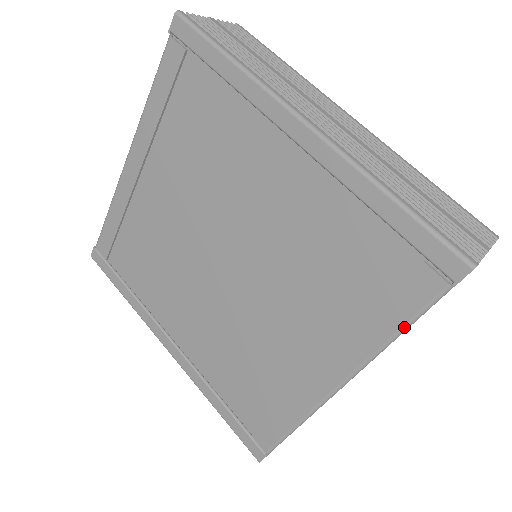
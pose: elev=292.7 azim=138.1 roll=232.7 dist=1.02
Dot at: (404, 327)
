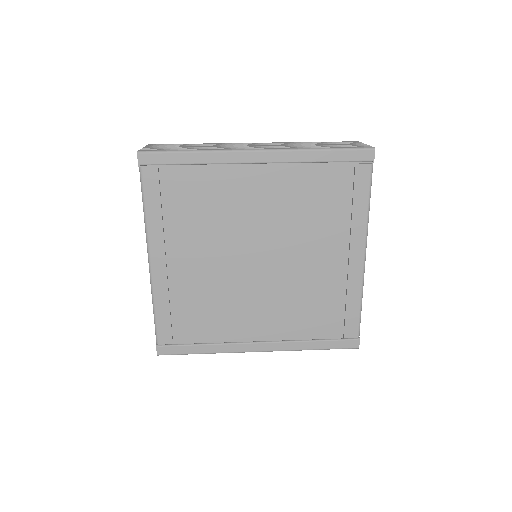
Dot at: (369, 199)
